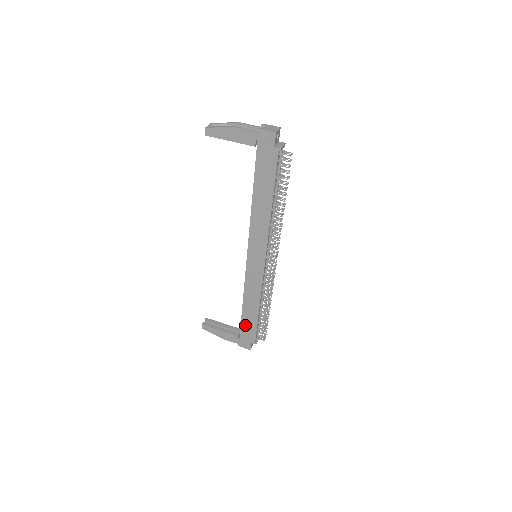
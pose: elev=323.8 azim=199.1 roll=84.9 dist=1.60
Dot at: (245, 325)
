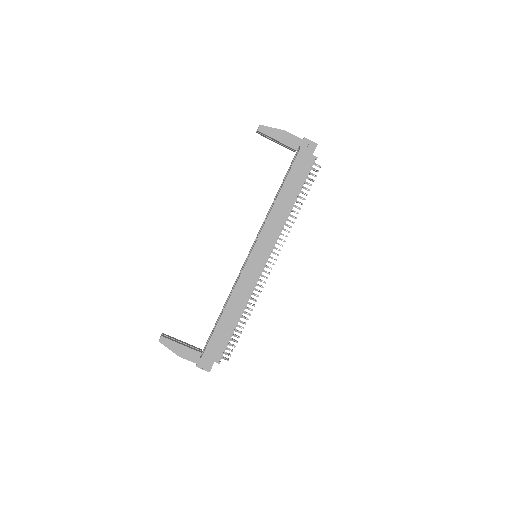
Dot at: (216, 337)
